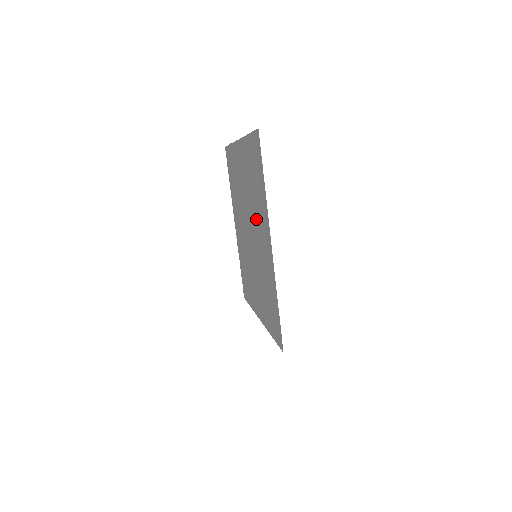
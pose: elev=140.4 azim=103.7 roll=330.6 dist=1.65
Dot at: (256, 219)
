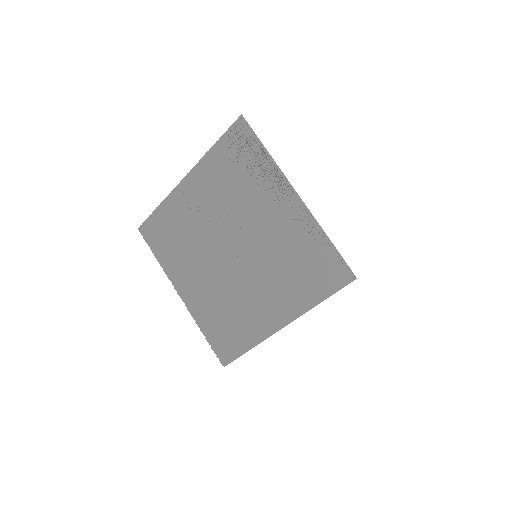
Dot at: (250, 210)
